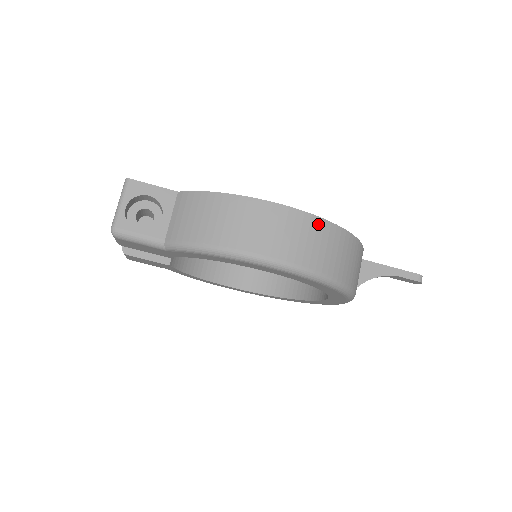
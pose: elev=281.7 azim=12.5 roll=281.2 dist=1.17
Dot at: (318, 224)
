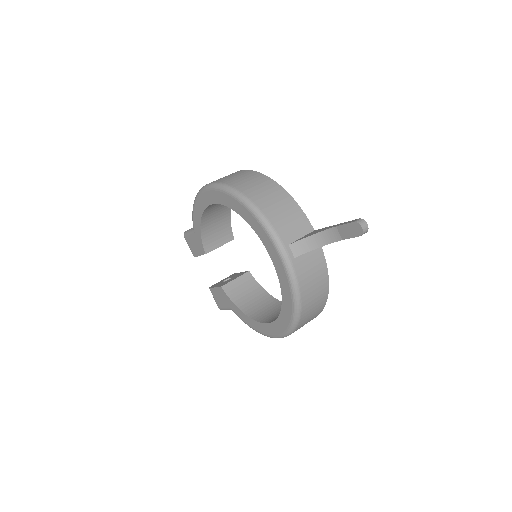
Dot at: (243, 172)
